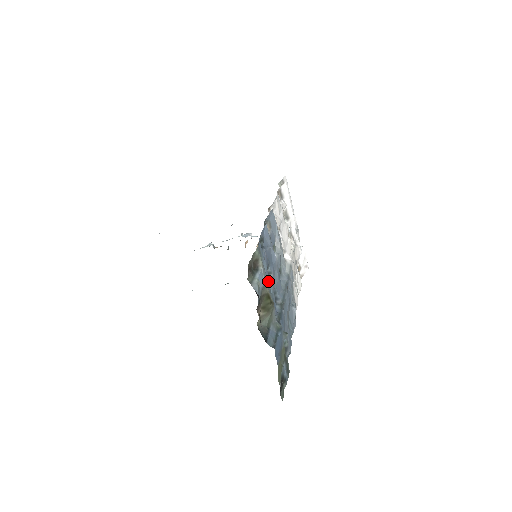
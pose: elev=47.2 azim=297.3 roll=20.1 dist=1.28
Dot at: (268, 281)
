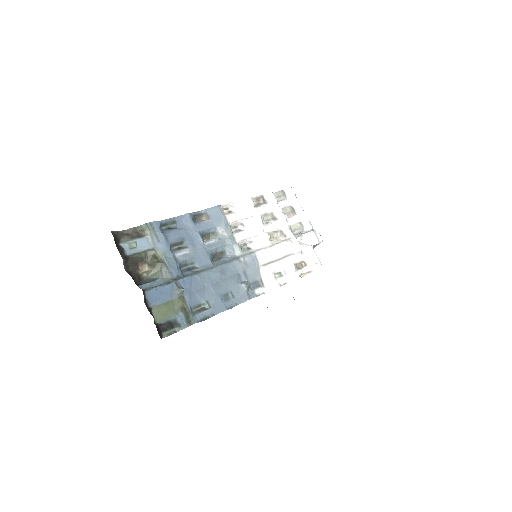
Dot at: (165, 249)
